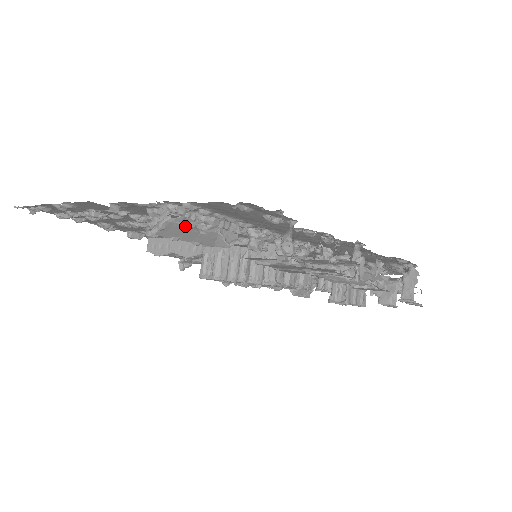
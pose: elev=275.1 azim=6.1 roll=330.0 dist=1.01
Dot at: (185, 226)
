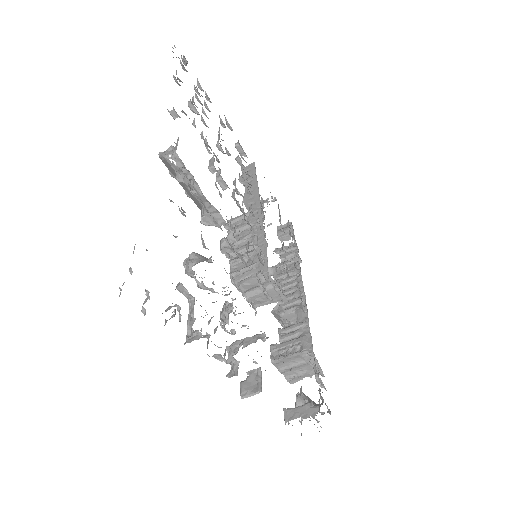
Dot at: (179, 175)
